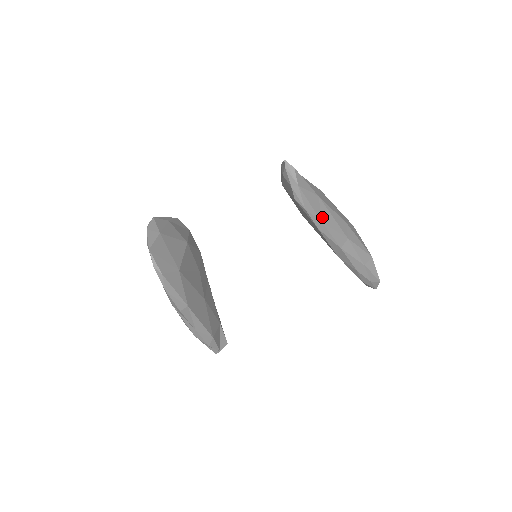
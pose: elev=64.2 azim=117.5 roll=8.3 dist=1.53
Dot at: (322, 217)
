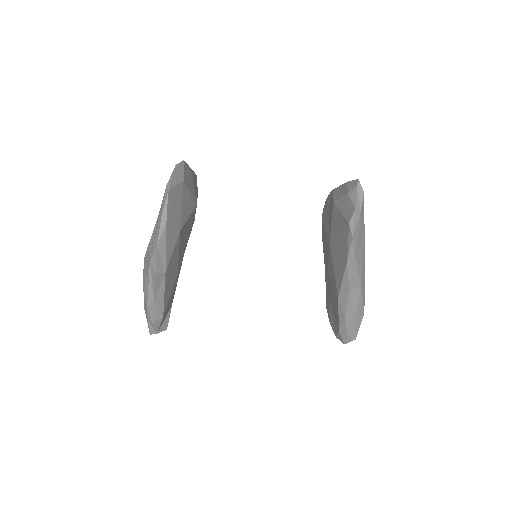
Dot at: (357, 253)
